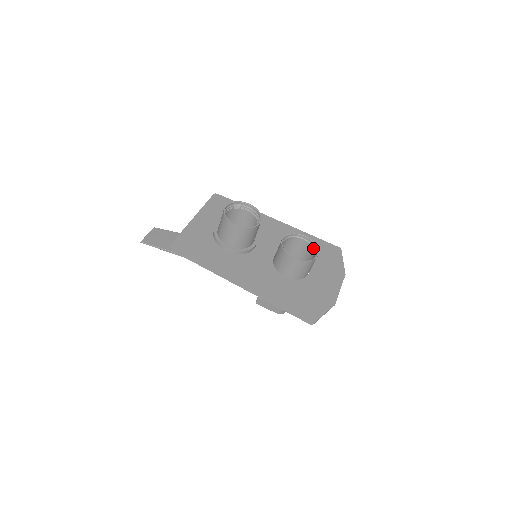
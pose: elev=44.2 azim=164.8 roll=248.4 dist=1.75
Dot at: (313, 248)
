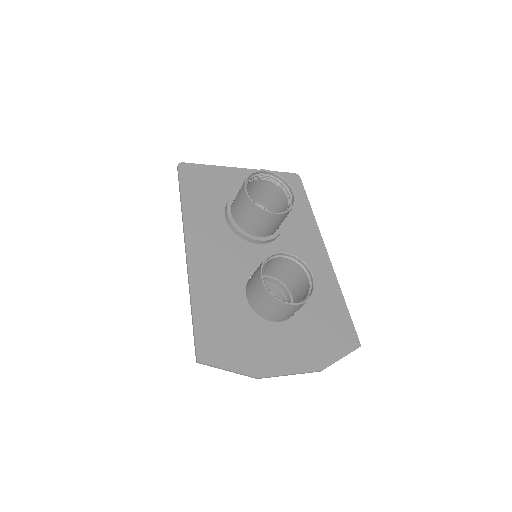
Dot at: (306, 296)
